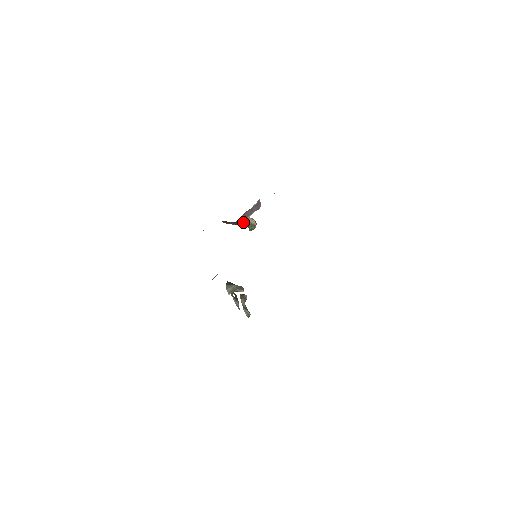
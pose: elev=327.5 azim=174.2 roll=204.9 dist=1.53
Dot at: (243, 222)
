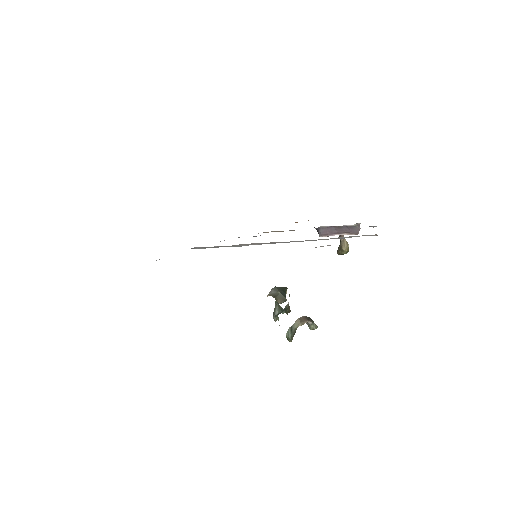
Dot at: (325, 235)
